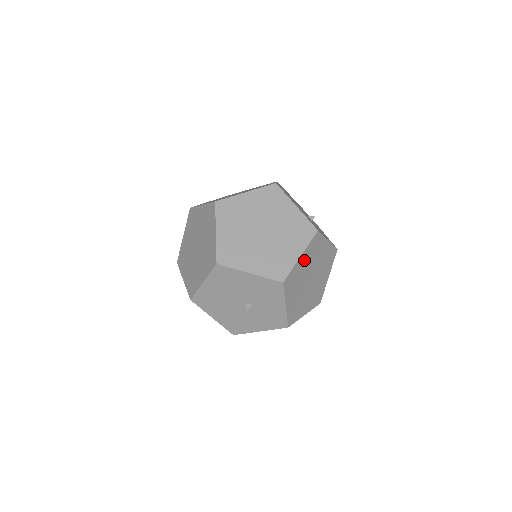
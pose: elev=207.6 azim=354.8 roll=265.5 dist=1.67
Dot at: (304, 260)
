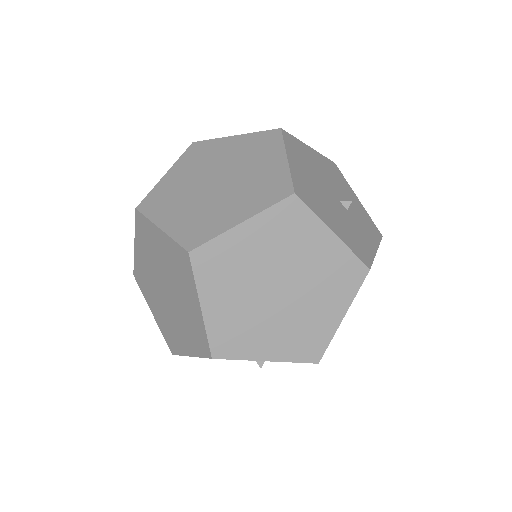
Dot at: occluded
